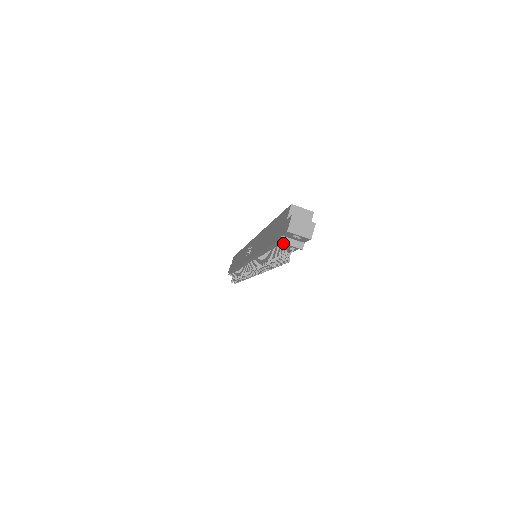
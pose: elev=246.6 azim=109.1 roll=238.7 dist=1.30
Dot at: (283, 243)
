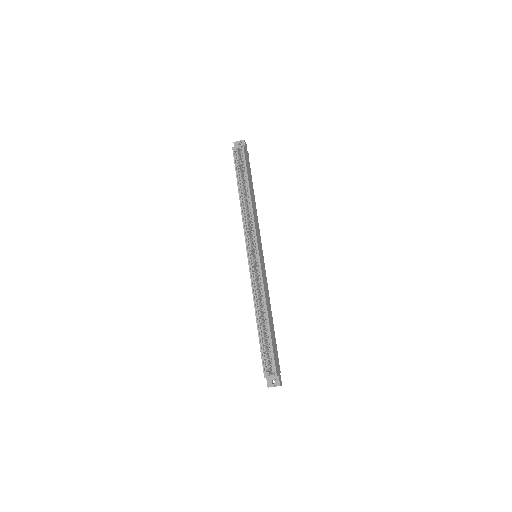
Dot at: occluded
